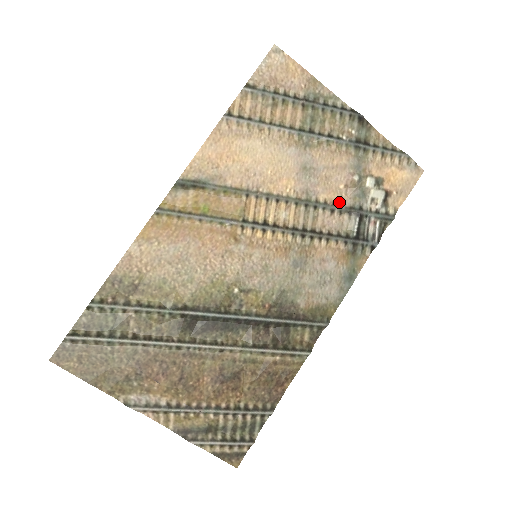
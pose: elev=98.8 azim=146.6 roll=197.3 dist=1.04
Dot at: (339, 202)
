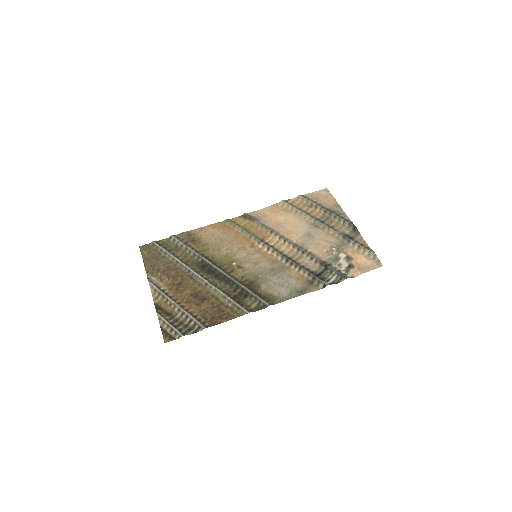
Dot at: (318, 257)
